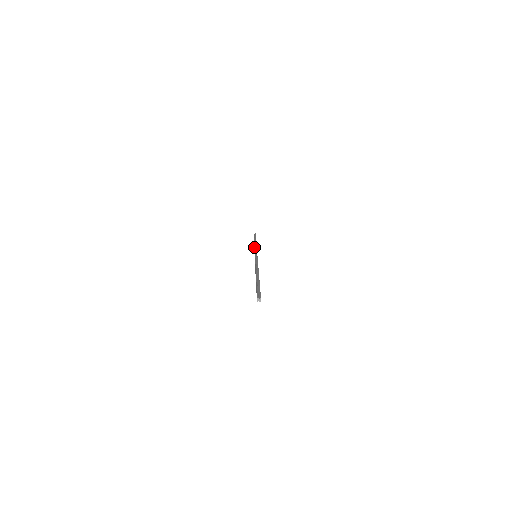
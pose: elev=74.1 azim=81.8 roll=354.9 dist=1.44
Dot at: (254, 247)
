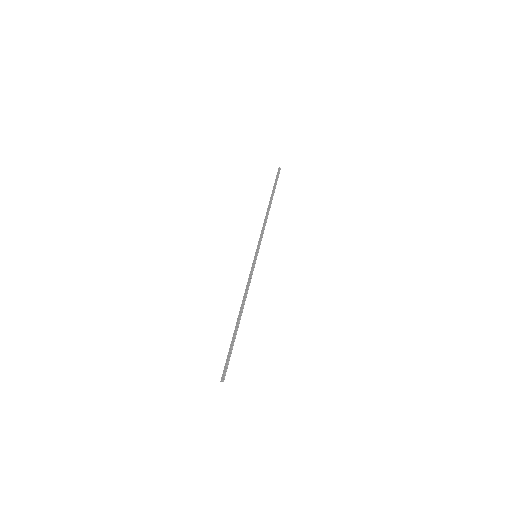
Dot at: (264, 226)
